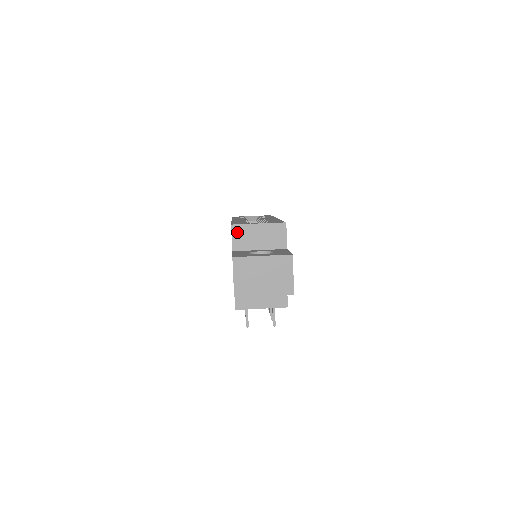
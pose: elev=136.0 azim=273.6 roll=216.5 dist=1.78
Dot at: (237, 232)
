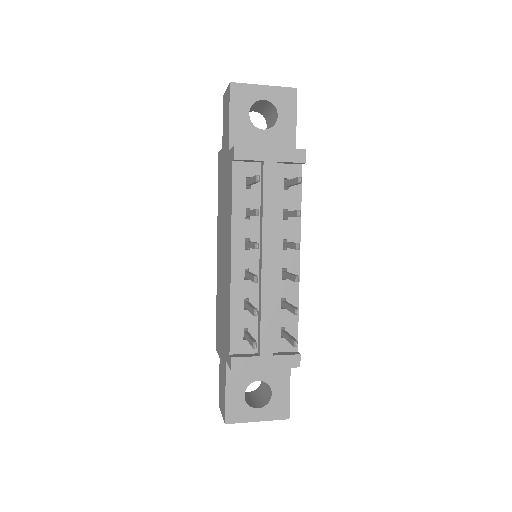
Dot at: occluded
